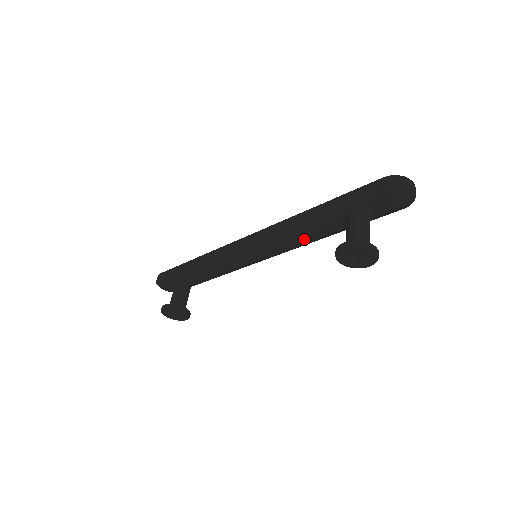
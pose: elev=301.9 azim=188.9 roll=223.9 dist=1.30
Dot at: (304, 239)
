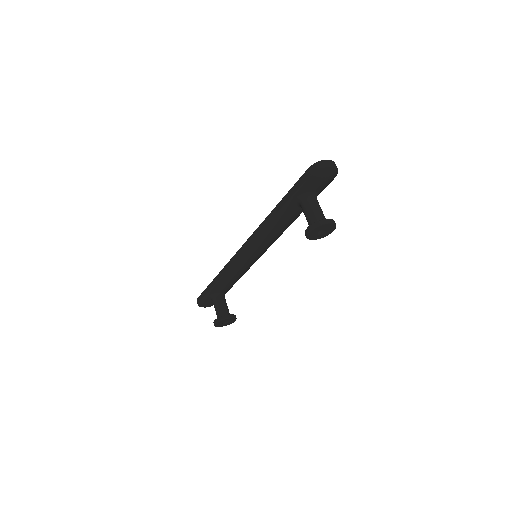
Dot at: (281, 230)
